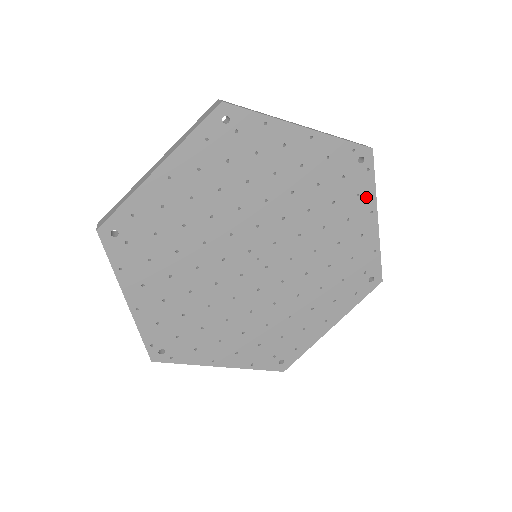
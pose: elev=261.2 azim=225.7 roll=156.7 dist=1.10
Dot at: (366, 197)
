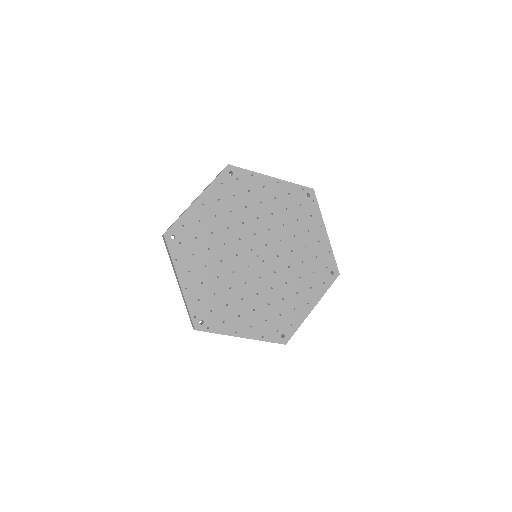
Dot at: (316, 217)
